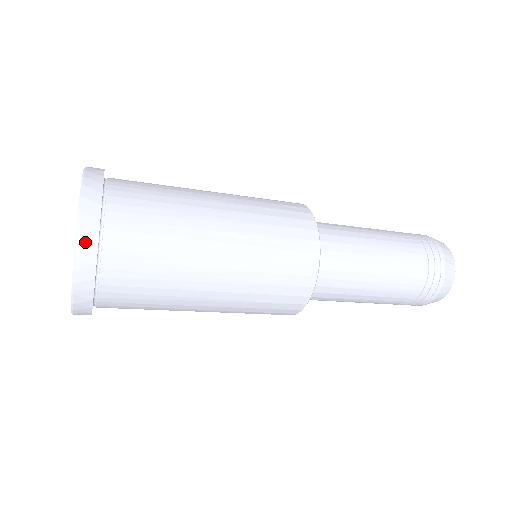
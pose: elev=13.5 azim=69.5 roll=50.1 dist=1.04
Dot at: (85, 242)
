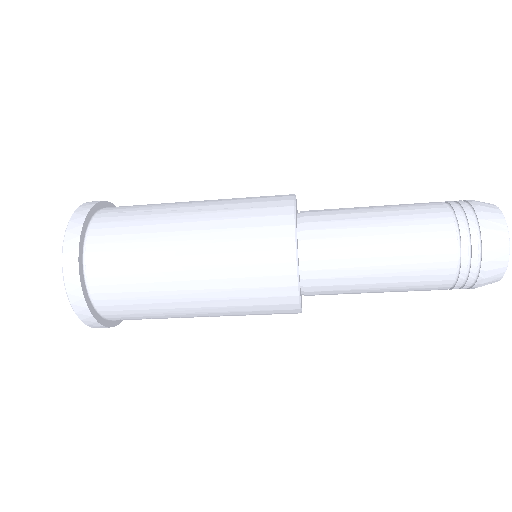
Dot at: (75, 222)
